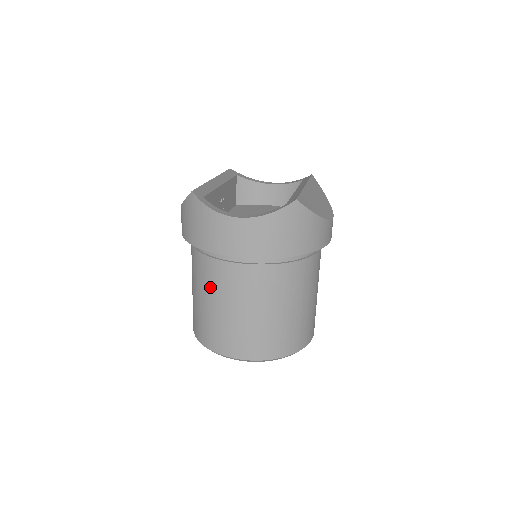
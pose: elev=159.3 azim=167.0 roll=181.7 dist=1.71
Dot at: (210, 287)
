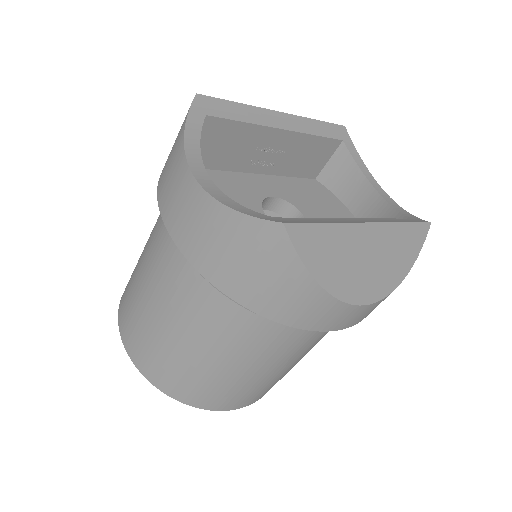
Dot at: (150, 237)
